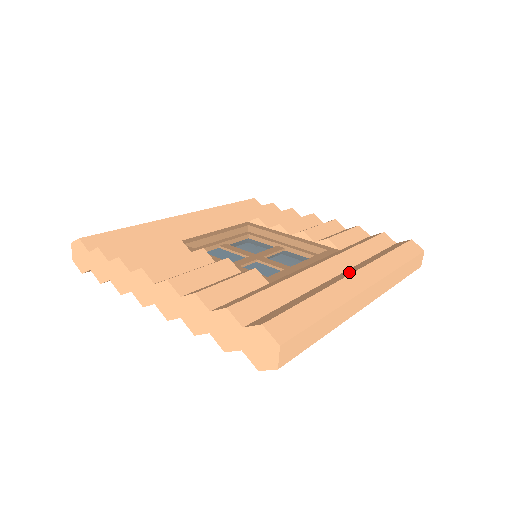
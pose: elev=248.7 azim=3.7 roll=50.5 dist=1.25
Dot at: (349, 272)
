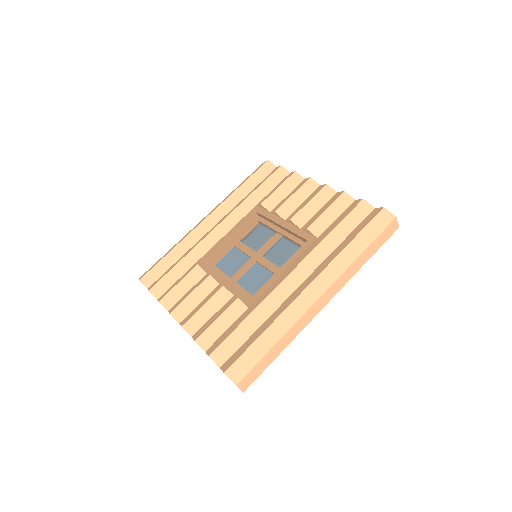
Dot at: (305, 284)
